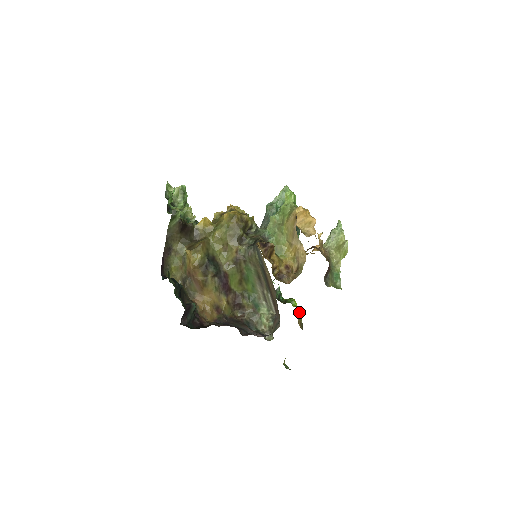
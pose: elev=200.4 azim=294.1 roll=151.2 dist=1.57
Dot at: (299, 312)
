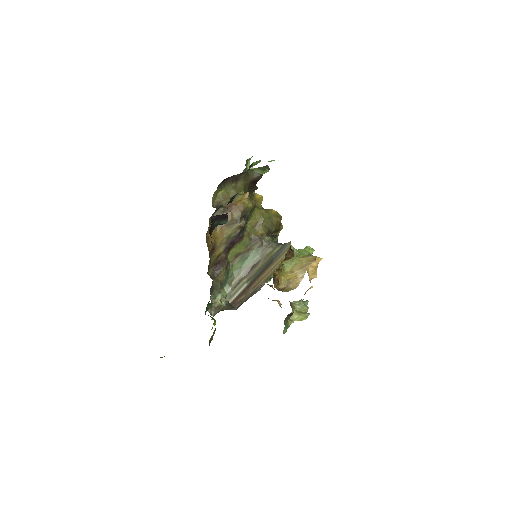
Dot at: (214, 333)
